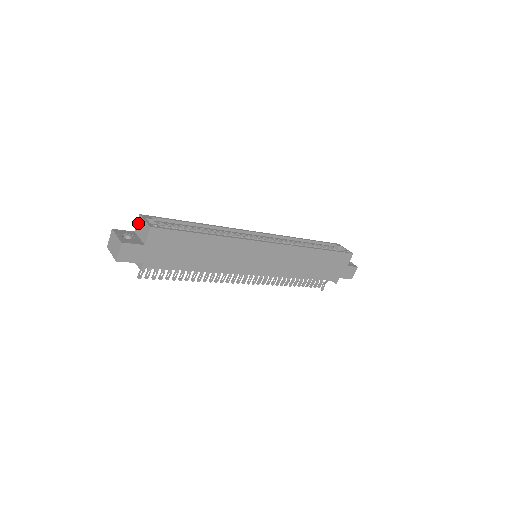
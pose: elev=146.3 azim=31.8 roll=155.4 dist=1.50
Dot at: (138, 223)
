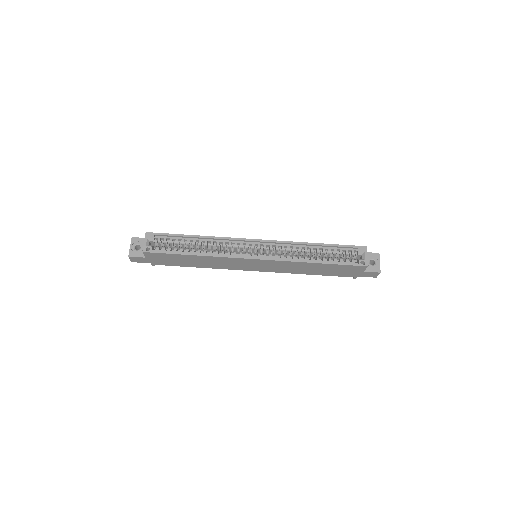
Dot at: occluded
